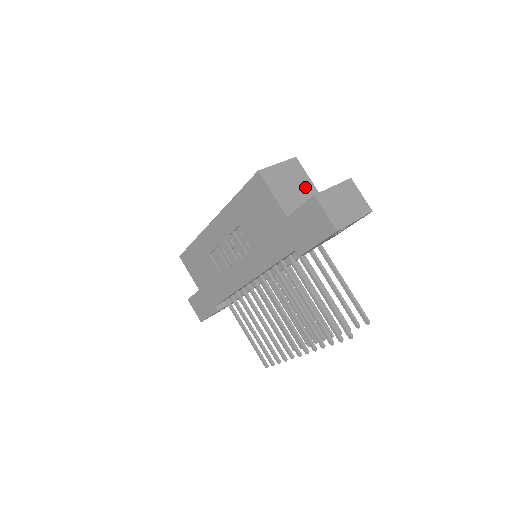
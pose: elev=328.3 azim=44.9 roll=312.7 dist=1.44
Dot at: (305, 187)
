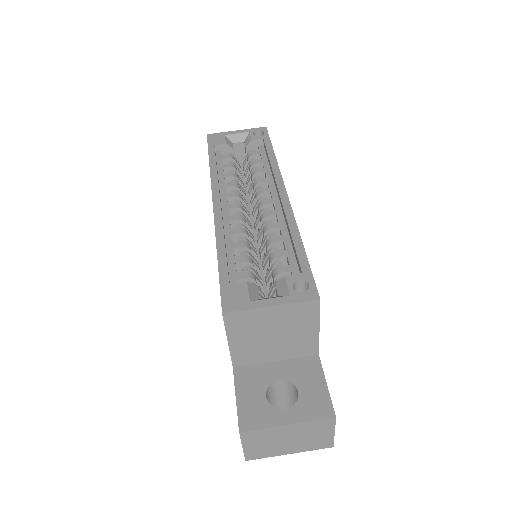
Dot at: (298, 339)
